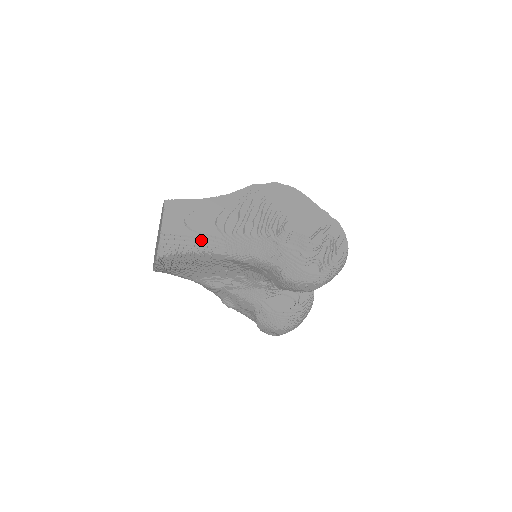
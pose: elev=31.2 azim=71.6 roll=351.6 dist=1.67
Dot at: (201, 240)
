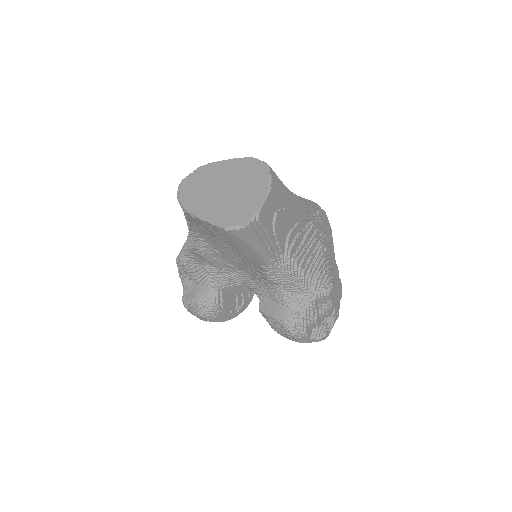
Dot at: (271, 245)
